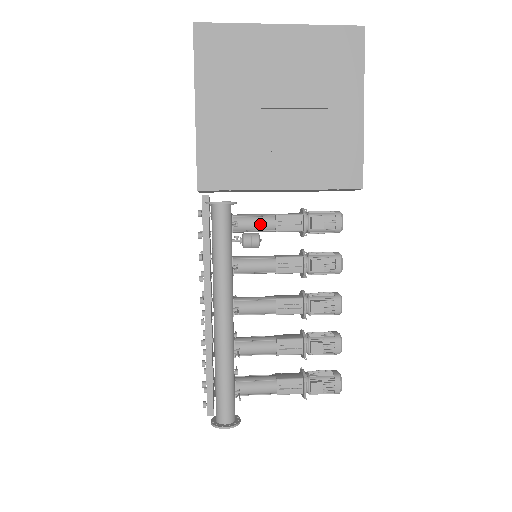
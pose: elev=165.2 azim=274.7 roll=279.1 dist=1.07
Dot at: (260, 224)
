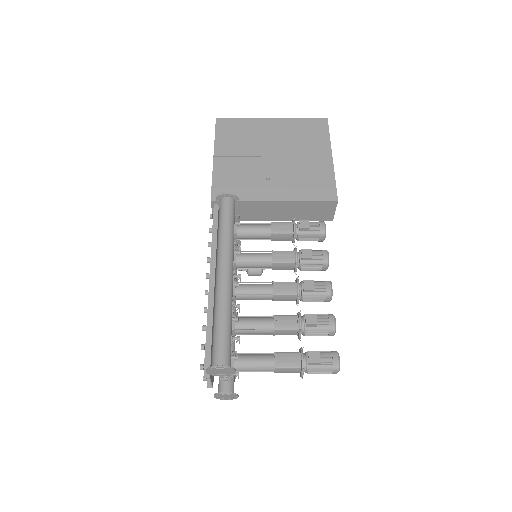
Dot at: (259, 228)
